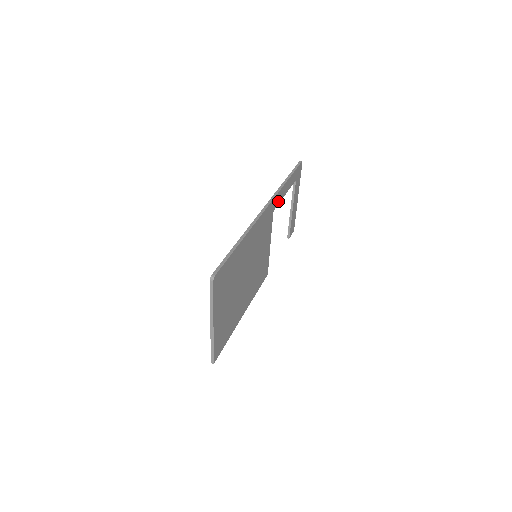
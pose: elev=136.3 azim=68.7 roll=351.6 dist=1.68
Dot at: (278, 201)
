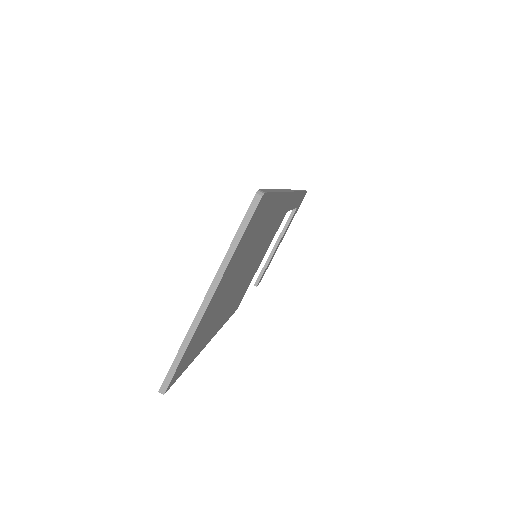
Dot at: occluded
